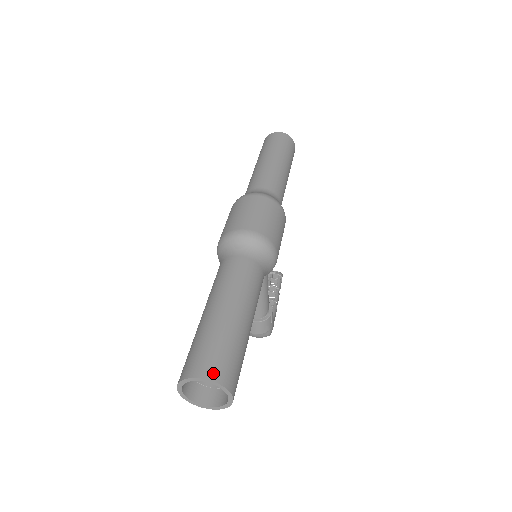
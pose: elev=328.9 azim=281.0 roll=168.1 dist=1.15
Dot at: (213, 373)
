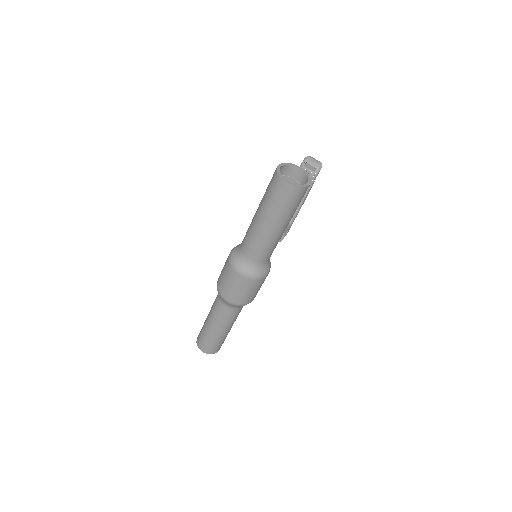
Dot at: (207, 352)
